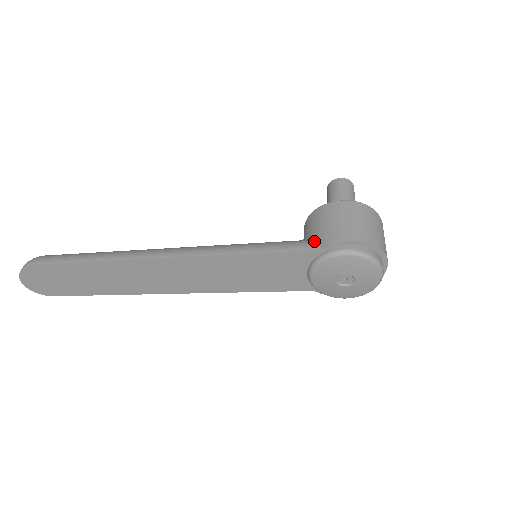
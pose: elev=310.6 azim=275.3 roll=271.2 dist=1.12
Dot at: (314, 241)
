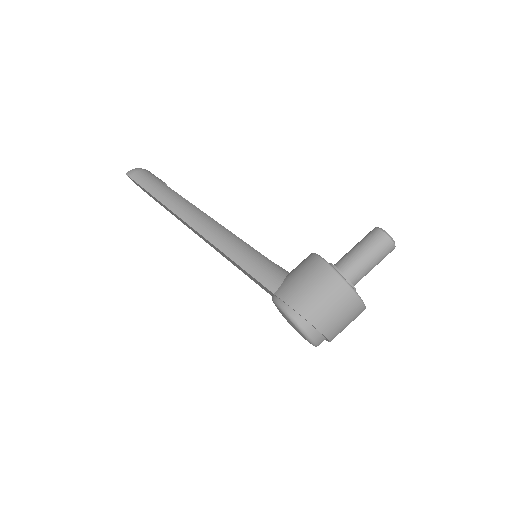
Dot at: (280, 282)
